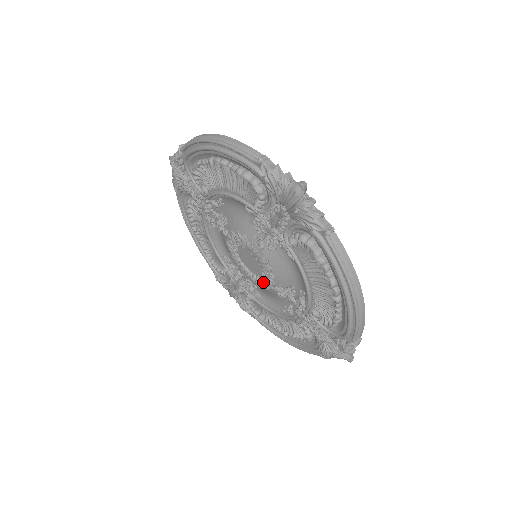
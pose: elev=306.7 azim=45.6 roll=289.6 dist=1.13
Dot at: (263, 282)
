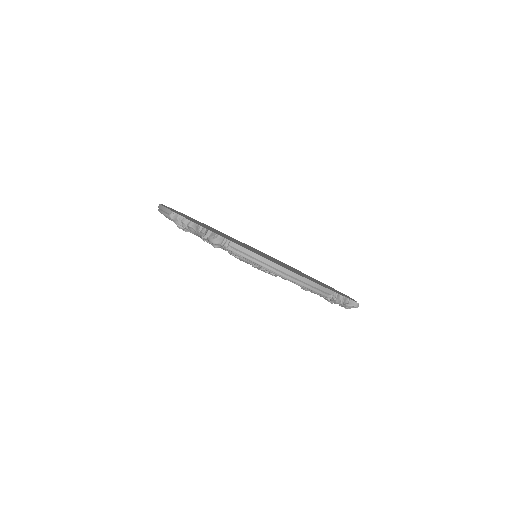
Dot at: occluded
